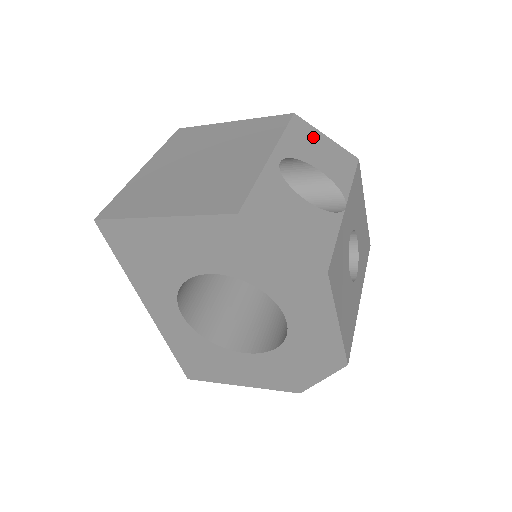
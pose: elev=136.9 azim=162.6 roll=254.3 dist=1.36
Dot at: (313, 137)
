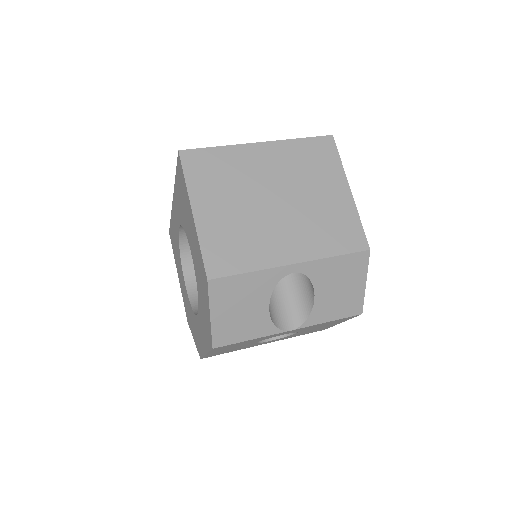
Dot at: (353, 276)
